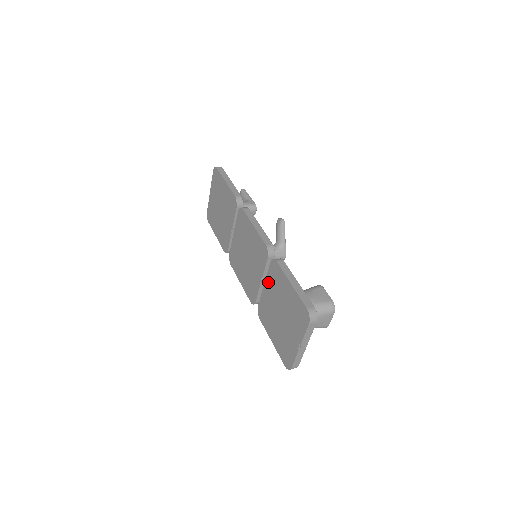
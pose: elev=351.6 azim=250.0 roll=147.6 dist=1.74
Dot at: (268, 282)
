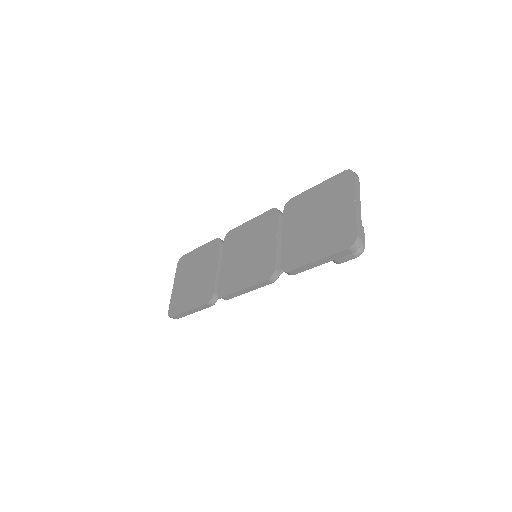
Dot at: (287, 225)
